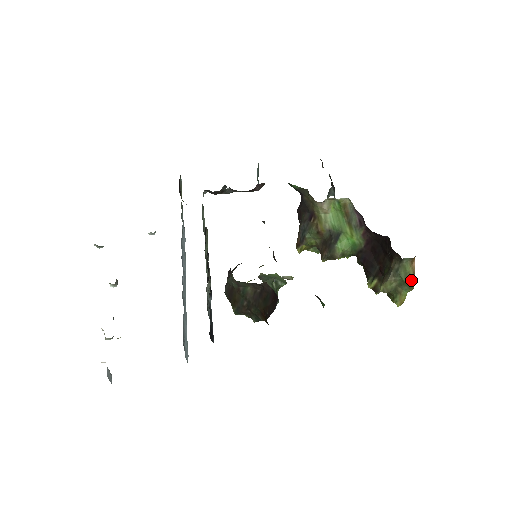
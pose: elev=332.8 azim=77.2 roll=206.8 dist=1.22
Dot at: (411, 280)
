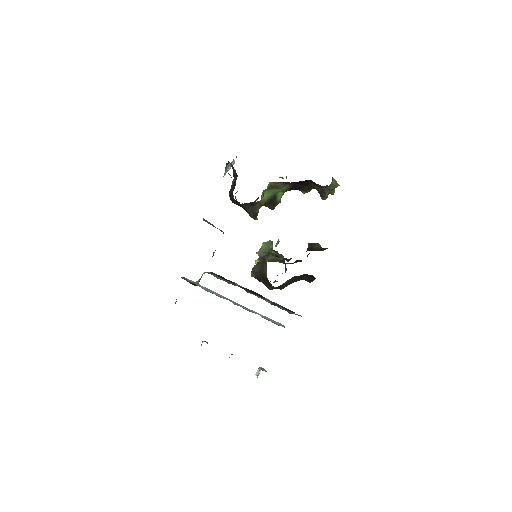
Dot at: (337, 185)
